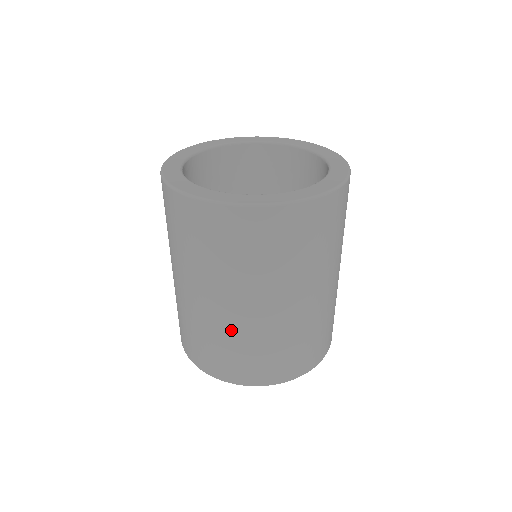
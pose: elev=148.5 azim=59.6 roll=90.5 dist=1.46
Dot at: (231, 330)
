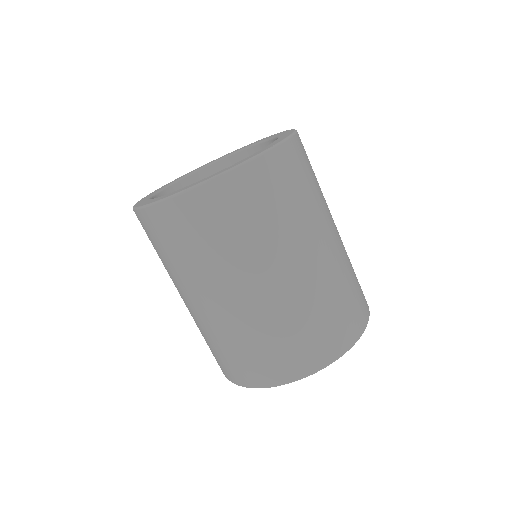
Dot at: (200, 325)
